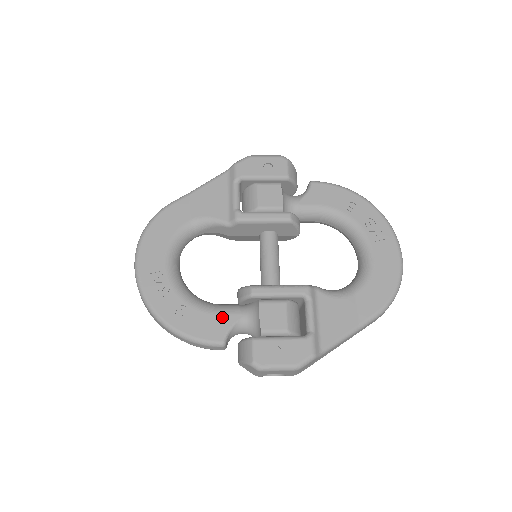
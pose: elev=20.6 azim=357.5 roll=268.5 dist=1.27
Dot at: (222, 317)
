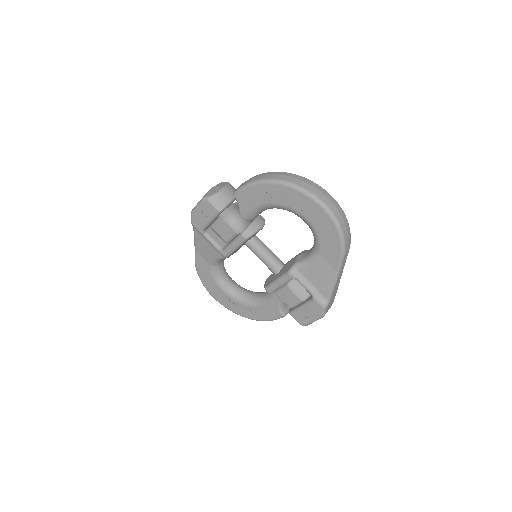
Dot at: (271, 305)
